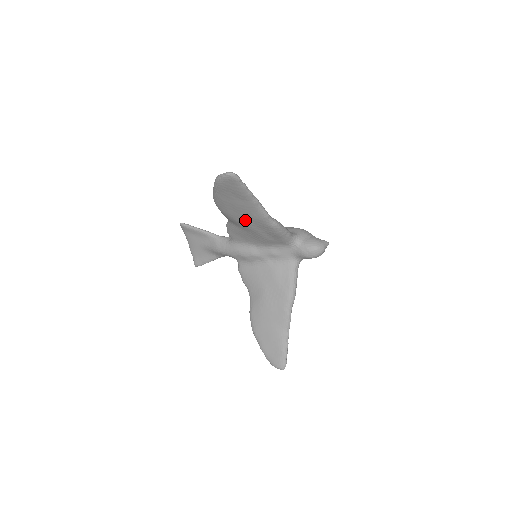
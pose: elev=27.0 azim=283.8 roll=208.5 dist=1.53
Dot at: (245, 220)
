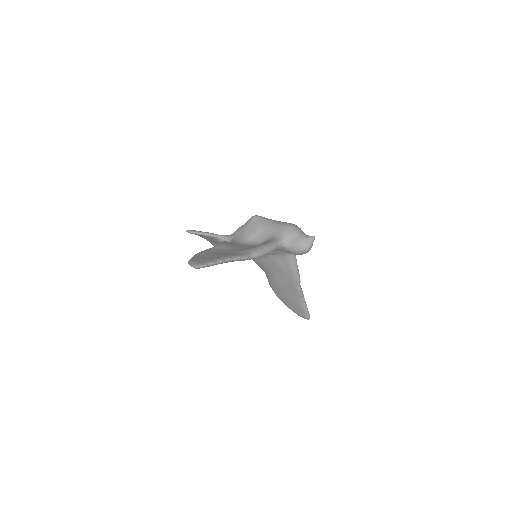
Dot at: occluded
